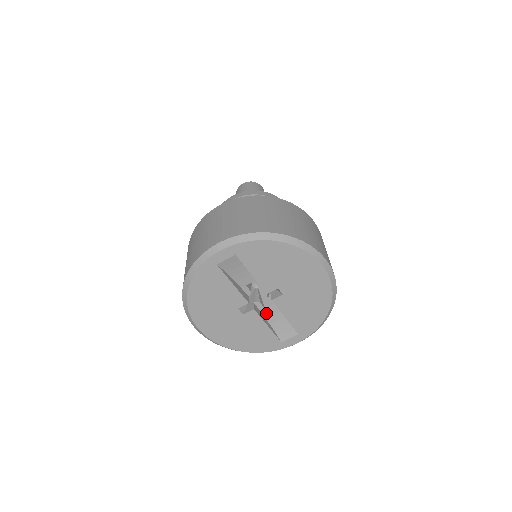
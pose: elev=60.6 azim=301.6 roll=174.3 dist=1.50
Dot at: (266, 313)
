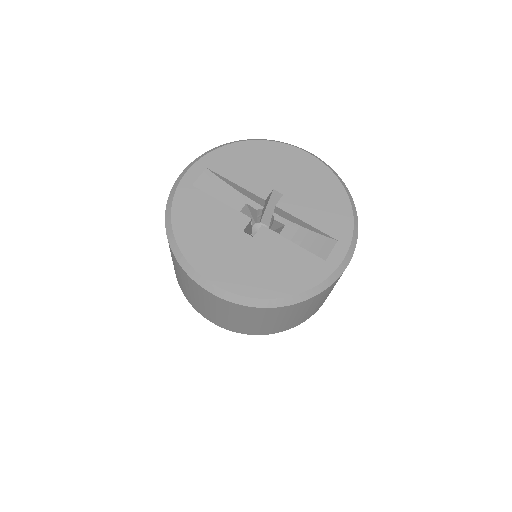
Dot at: occluded
